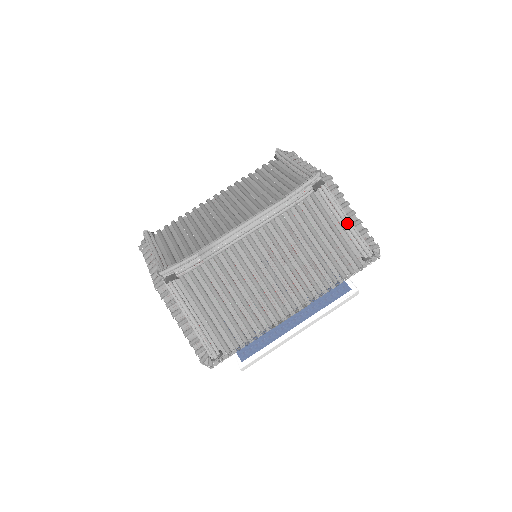
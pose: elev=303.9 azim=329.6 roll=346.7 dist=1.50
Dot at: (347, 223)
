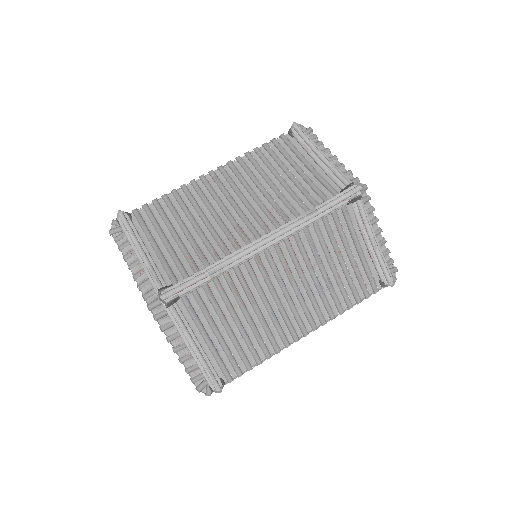
Dot at: (375, 246)
